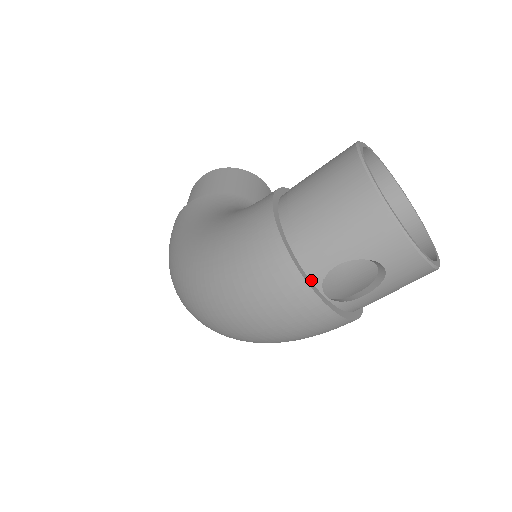
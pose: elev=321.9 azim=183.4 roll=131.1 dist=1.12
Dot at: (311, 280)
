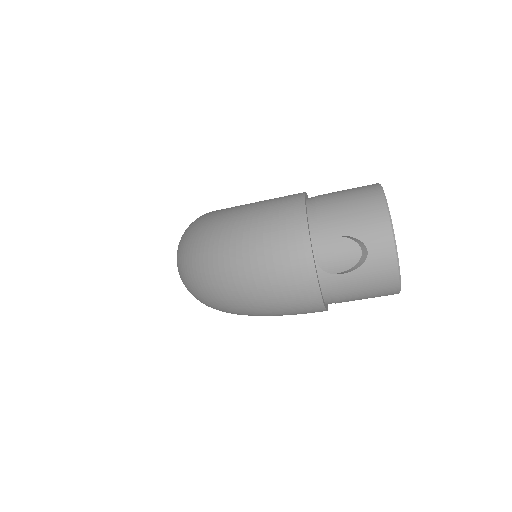
Dot at: (312, 241)
